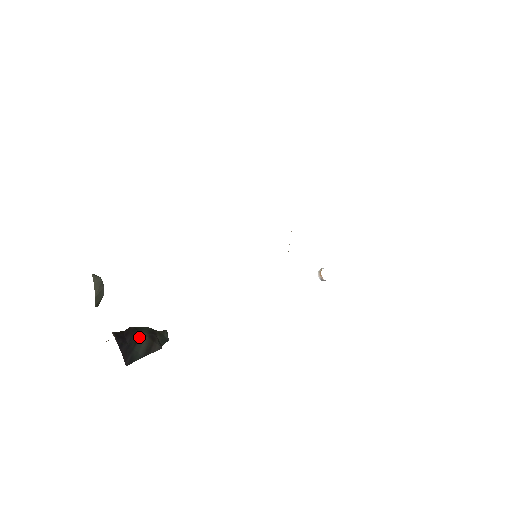
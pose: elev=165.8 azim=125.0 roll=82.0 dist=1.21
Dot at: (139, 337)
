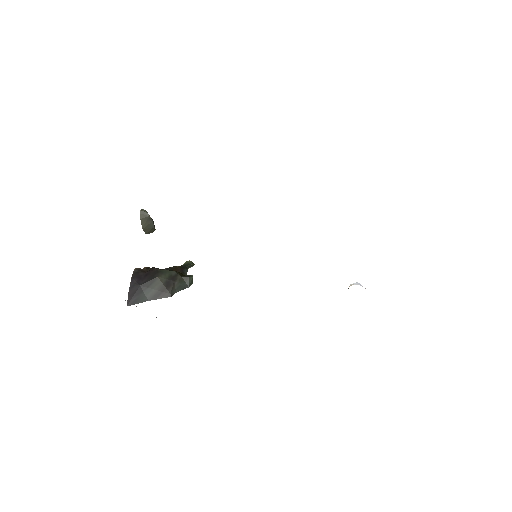
Dot at: (154, 281)
